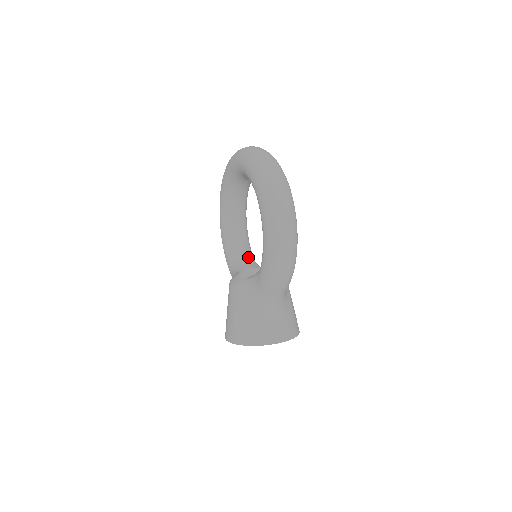
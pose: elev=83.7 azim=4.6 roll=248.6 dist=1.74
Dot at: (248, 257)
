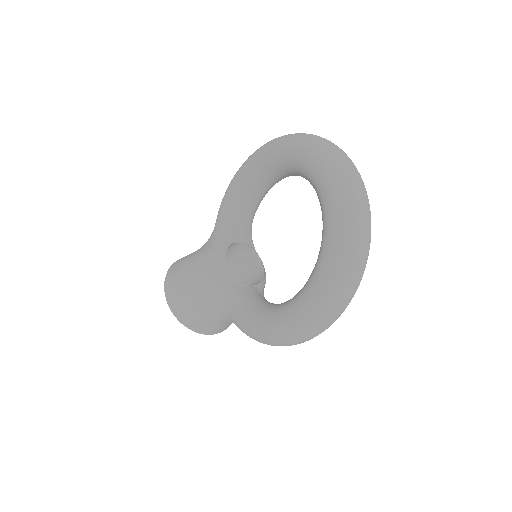
Dot at: (249, 221)
